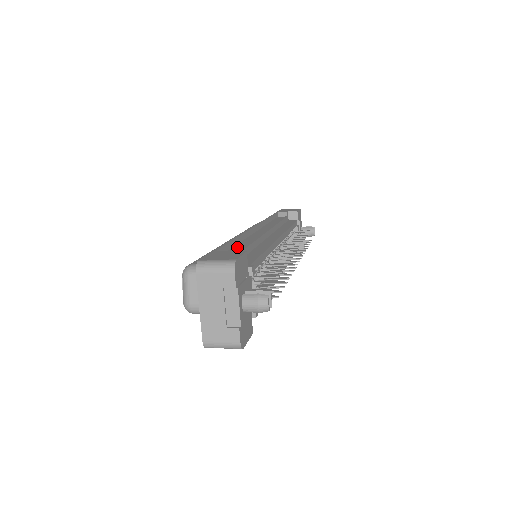
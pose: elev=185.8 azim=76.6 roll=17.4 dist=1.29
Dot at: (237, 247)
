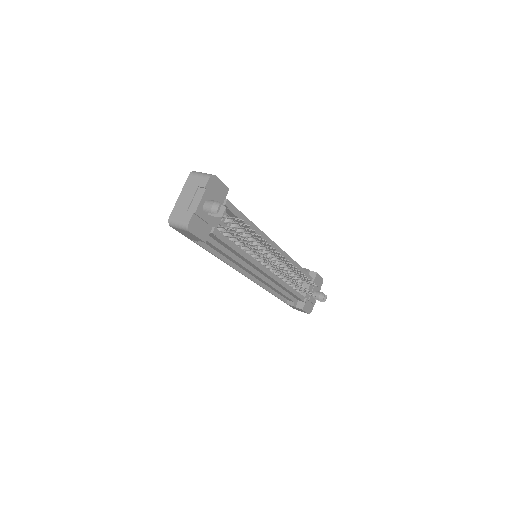
Dot at: occluded
